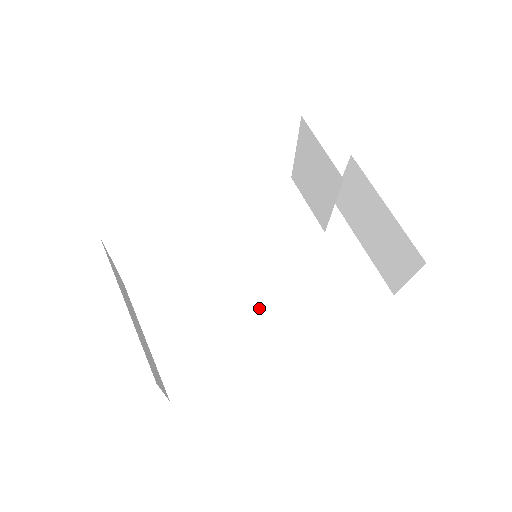
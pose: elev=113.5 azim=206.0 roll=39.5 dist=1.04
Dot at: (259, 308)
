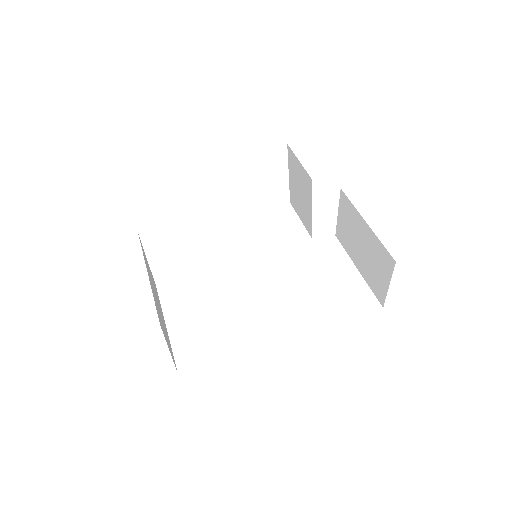
Dot at: (262, 310)
